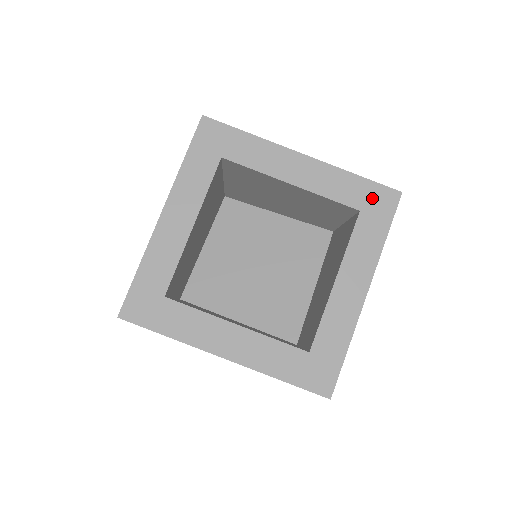
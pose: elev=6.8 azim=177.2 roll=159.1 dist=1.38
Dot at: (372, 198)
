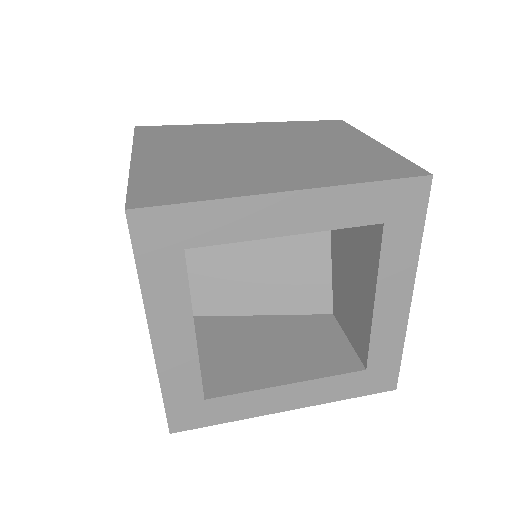
Dot at: (395, 201)
